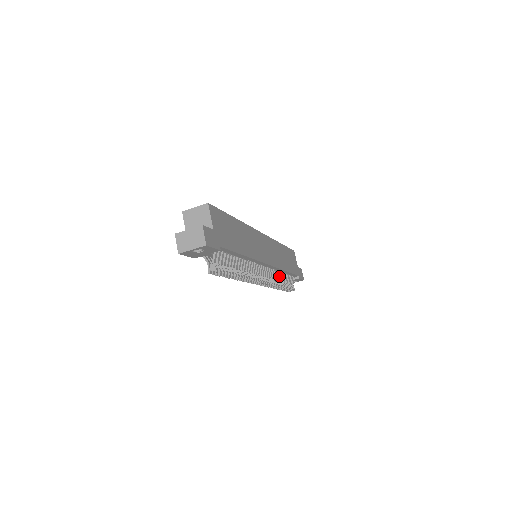
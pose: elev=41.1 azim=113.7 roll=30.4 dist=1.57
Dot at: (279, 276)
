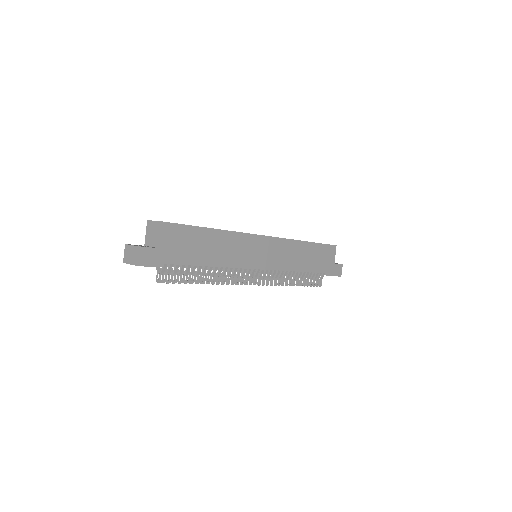
Dot at: (291, 274)
